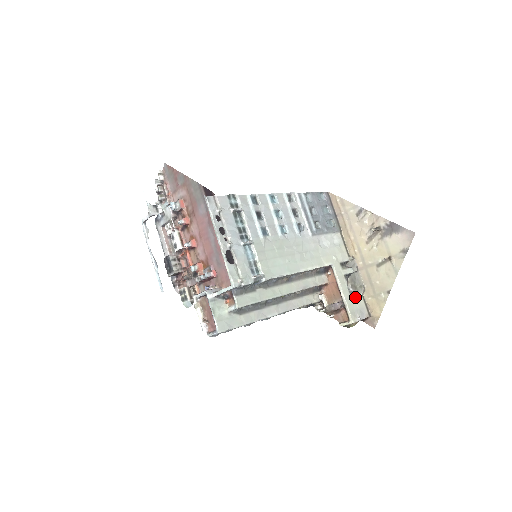
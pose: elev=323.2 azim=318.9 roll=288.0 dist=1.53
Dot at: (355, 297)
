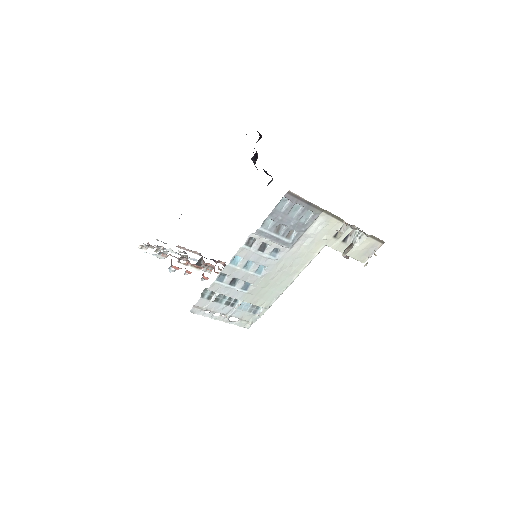
Dot at: (362, 244)
